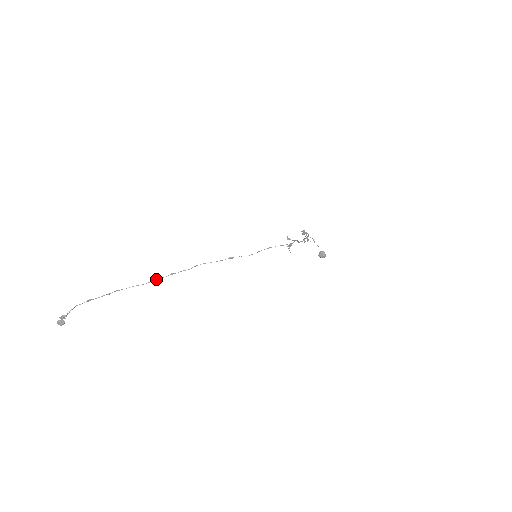
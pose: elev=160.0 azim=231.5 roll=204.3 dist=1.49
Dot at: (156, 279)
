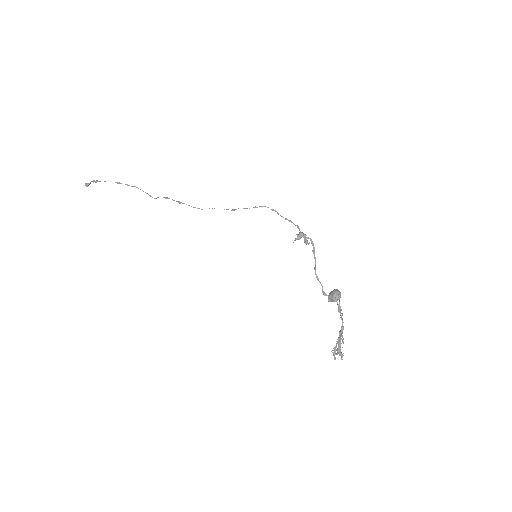
Dot at: (167, 197)
